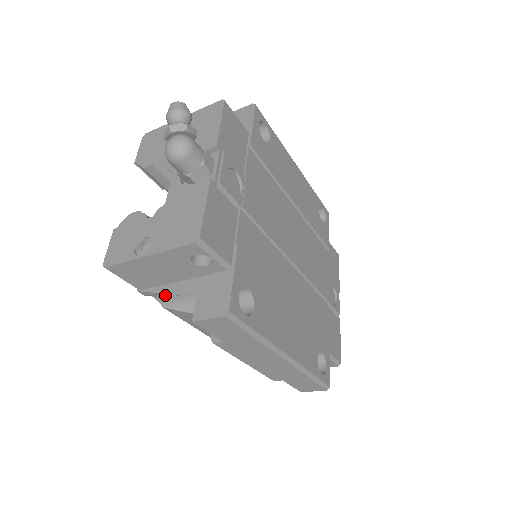
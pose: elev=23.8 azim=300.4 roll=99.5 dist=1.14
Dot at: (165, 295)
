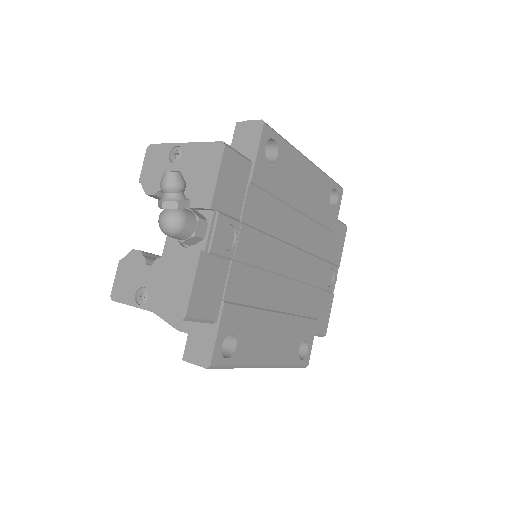
Dot at: occluded
